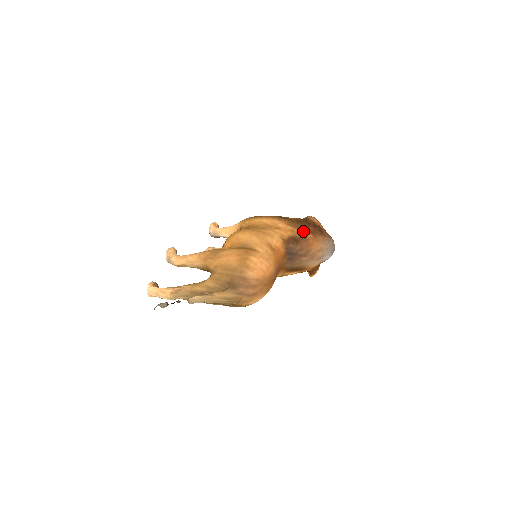
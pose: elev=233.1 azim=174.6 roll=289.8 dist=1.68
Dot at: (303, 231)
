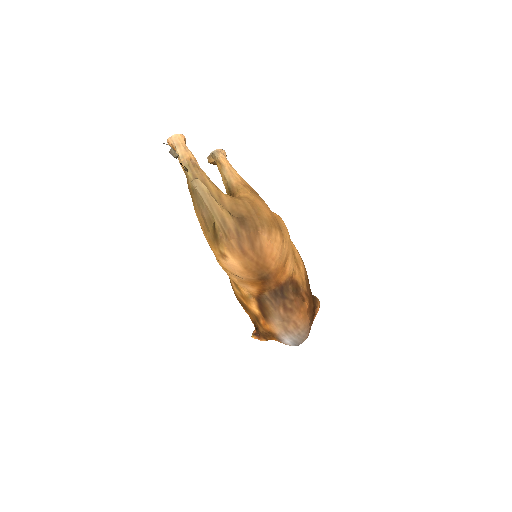
Dot at: (308, 295)
